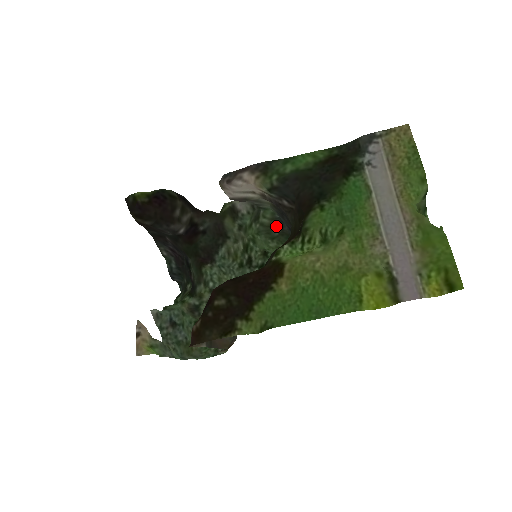
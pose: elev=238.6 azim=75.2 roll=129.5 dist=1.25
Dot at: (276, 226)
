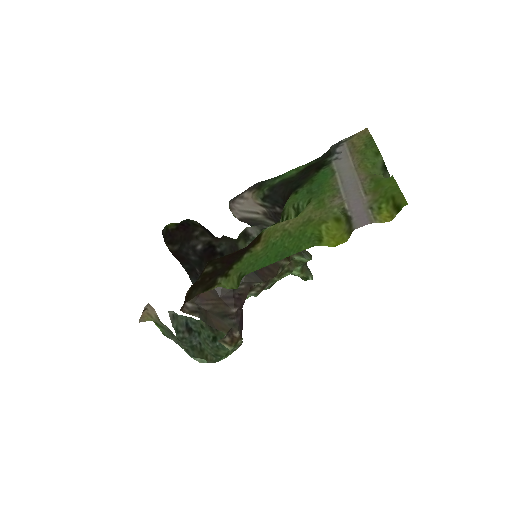
Dot at: occluded
